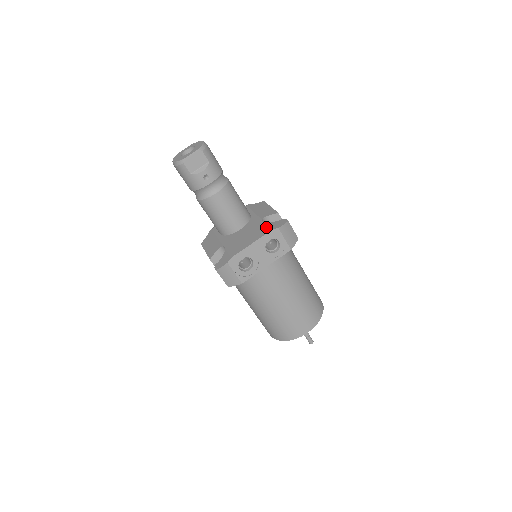
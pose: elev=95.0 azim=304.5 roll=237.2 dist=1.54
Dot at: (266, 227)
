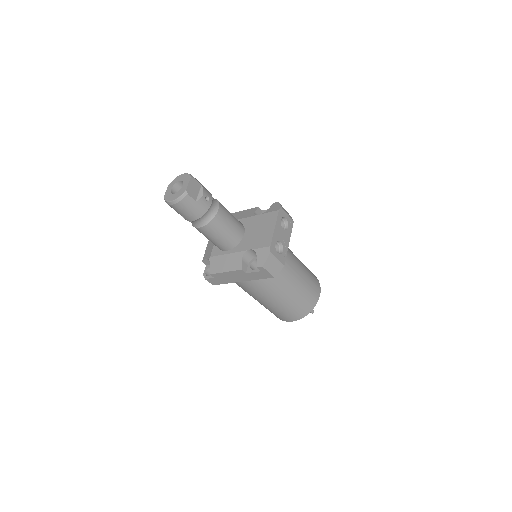
Dot at: (270, 213)
